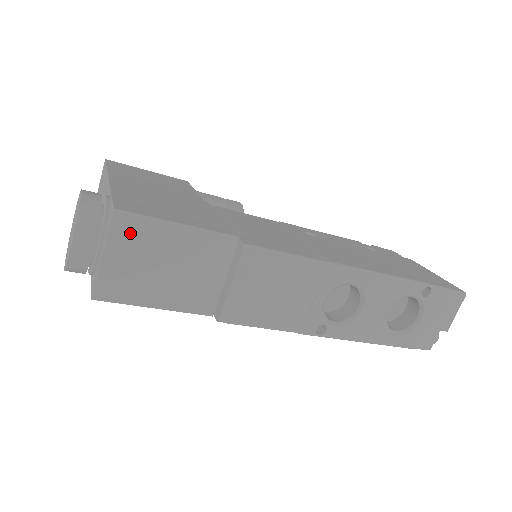
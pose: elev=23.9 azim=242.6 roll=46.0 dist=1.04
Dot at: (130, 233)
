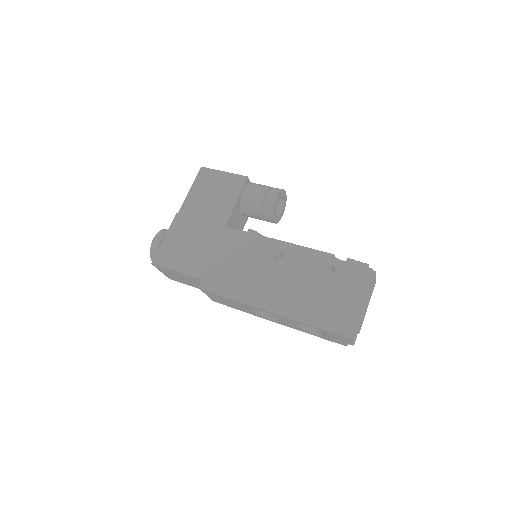
Dot at: (163, 269)
